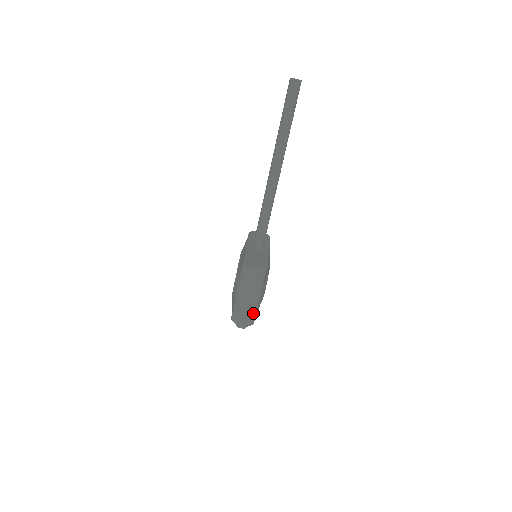
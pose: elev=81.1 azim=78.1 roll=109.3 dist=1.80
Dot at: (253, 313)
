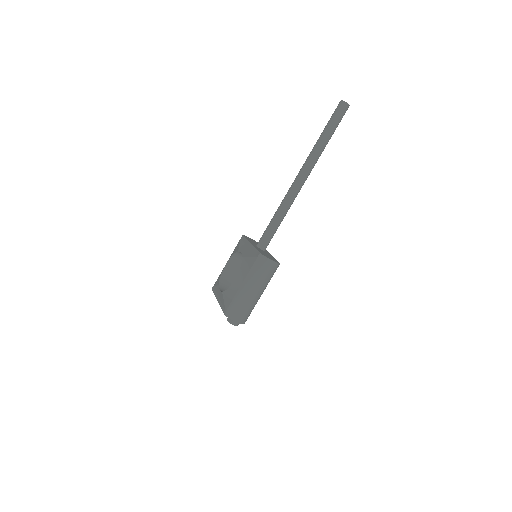
Dot at: (251, 310)
